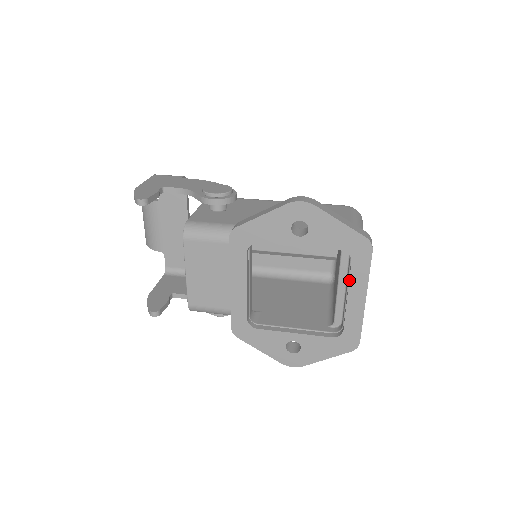
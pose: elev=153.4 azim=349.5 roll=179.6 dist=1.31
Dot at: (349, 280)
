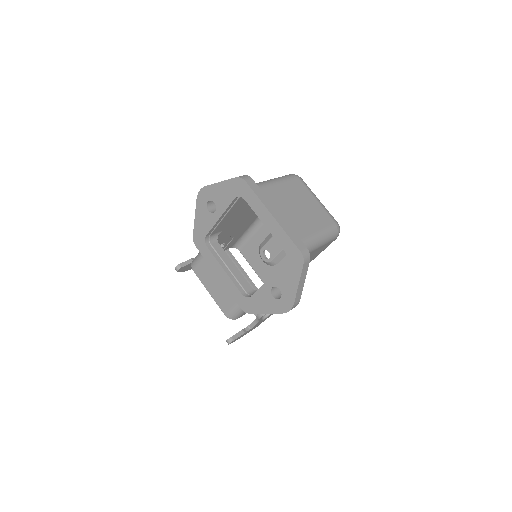
Dot at: occluded
